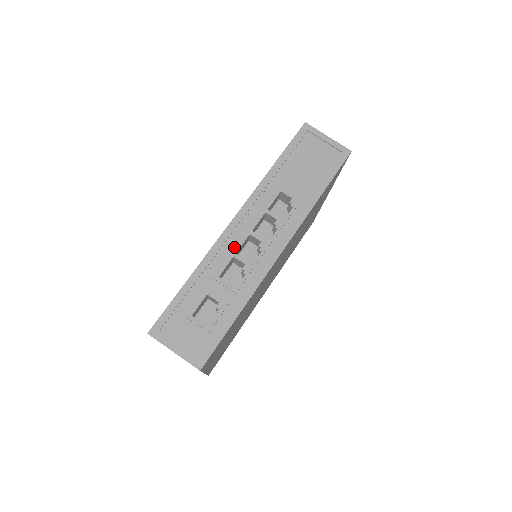
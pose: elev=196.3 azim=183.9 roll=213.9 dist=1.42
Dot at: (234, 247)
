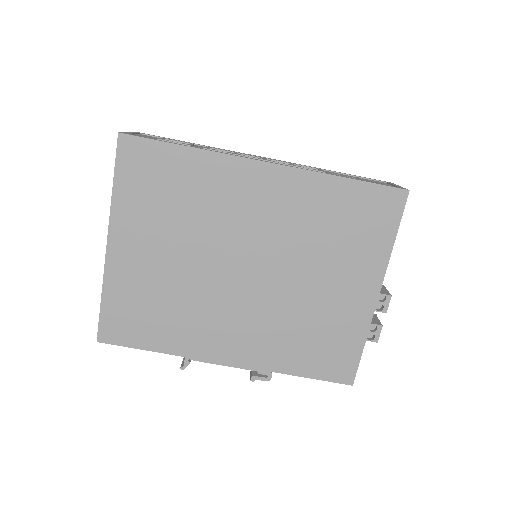
Dot at: (243, 154)
